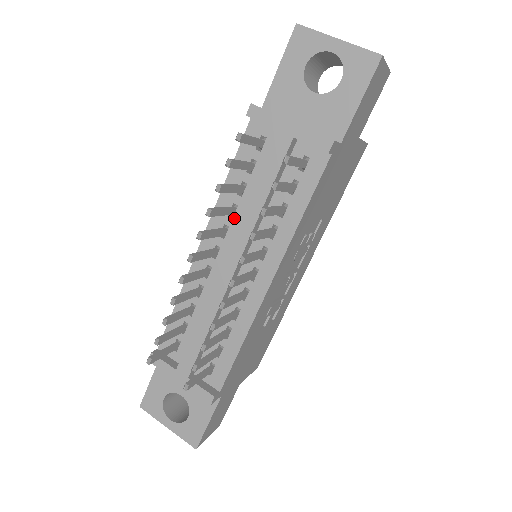
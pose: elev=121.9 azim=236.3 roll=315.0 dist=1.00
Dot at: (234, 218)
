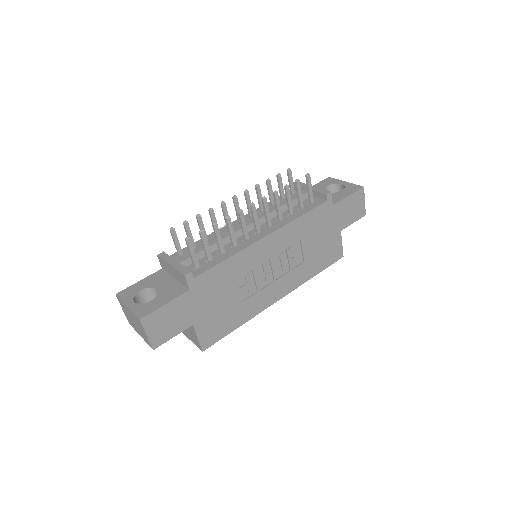
Dot at: occluded
